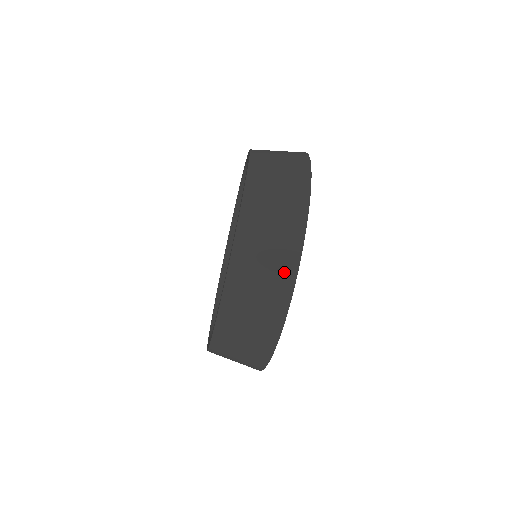
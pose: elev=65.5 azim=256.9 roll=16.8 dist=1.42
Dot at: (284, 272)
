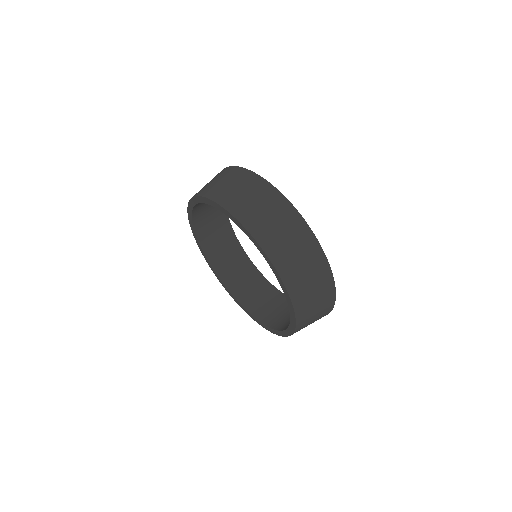
Dot at: (235, 173)
